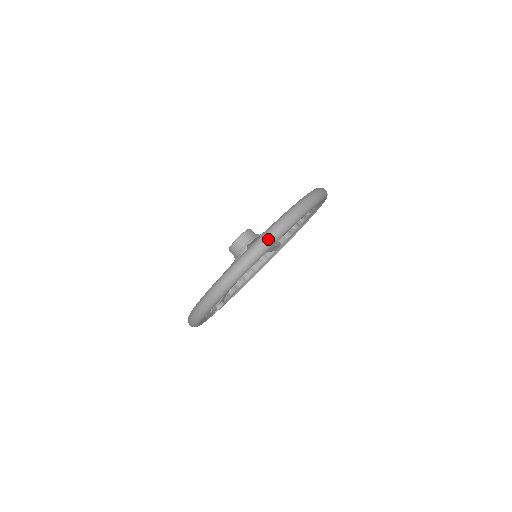
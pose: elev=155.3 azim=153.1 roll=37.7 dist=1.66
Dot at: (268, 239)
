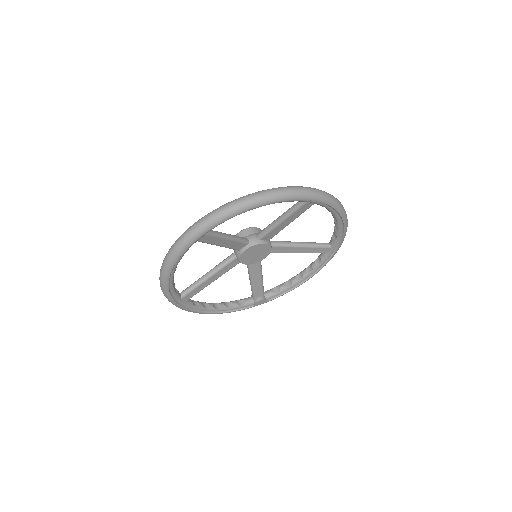
Dot at: (179, 241)
